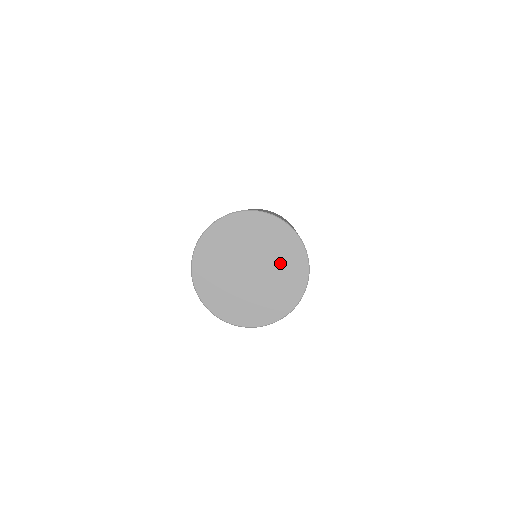
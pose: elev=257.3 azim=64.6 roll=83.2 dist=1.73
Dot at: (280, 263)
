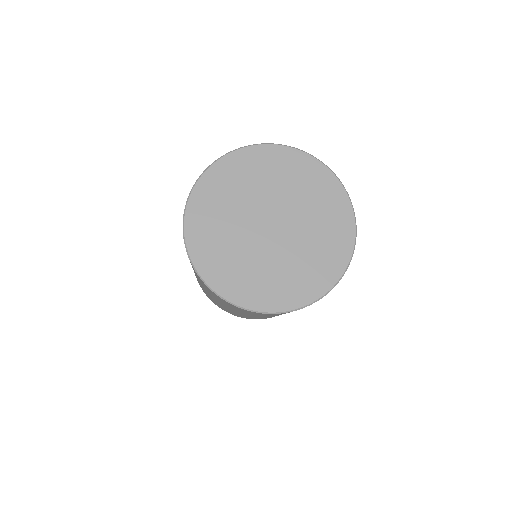
Dot at: (308, 253)
